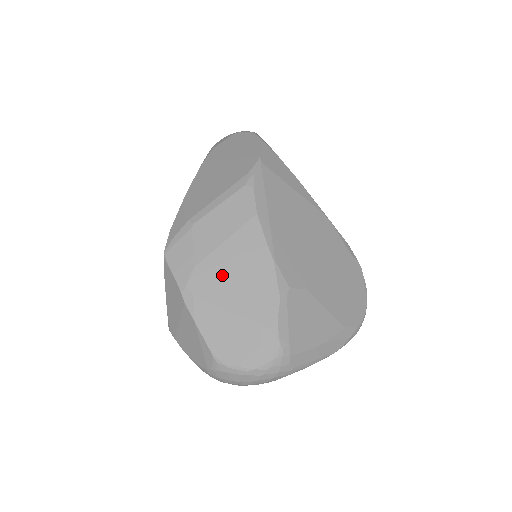
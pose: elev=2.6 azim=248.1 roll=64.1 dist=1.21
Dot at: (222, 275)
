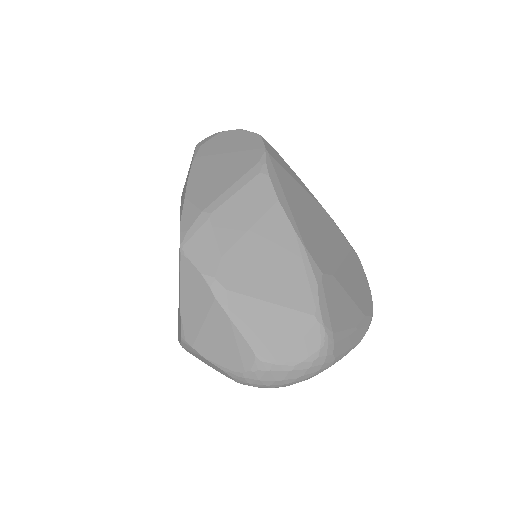
Dot at: (253, 264)
